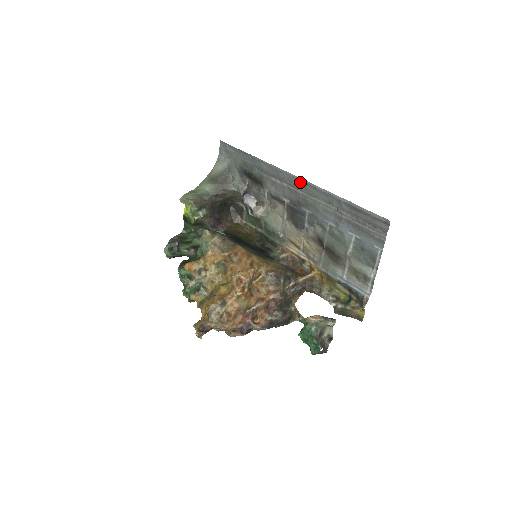
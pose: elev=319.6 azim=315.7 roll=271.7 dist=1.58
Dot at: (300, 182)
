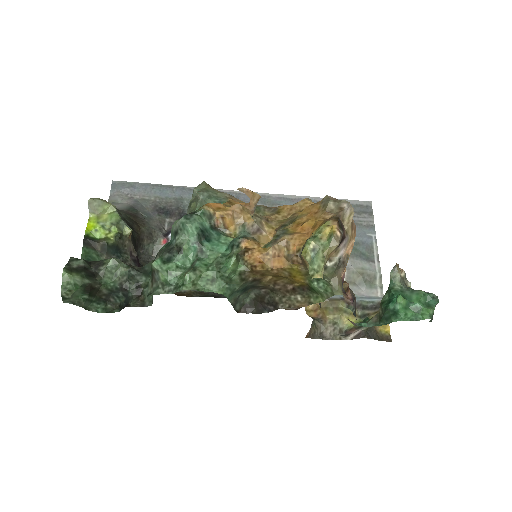
Dot at: occluded
